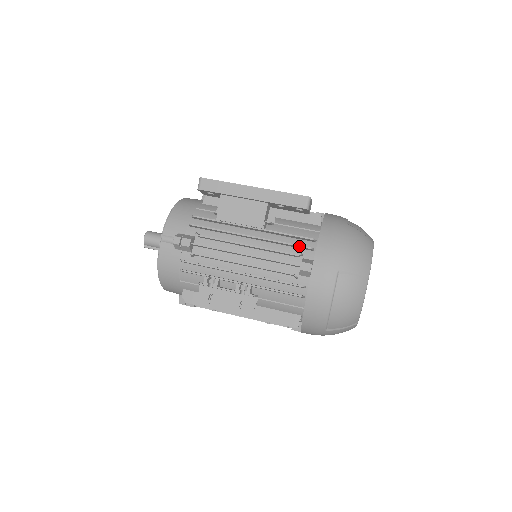
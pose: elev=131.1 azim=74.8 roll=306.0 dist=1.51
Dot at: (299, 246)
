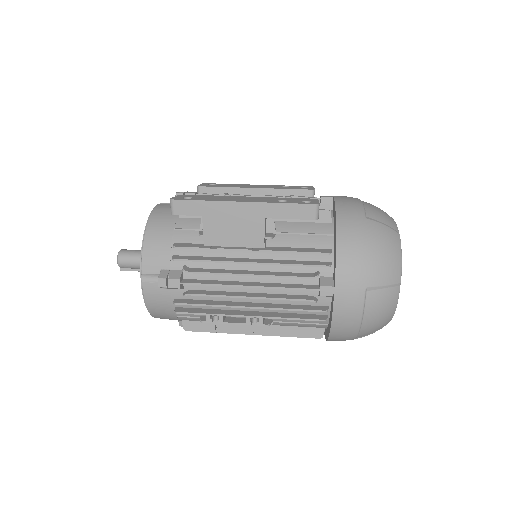
Dot at: (314, 266)
